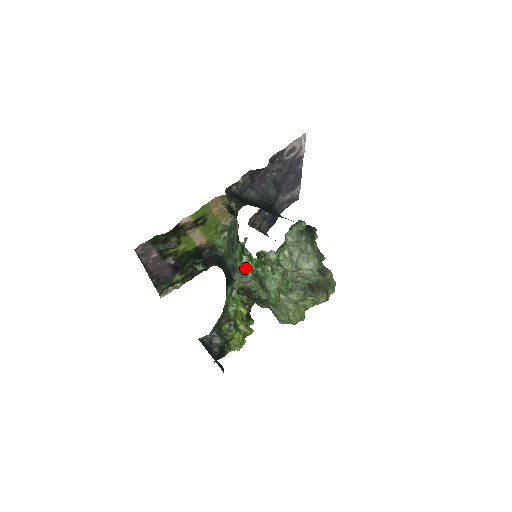
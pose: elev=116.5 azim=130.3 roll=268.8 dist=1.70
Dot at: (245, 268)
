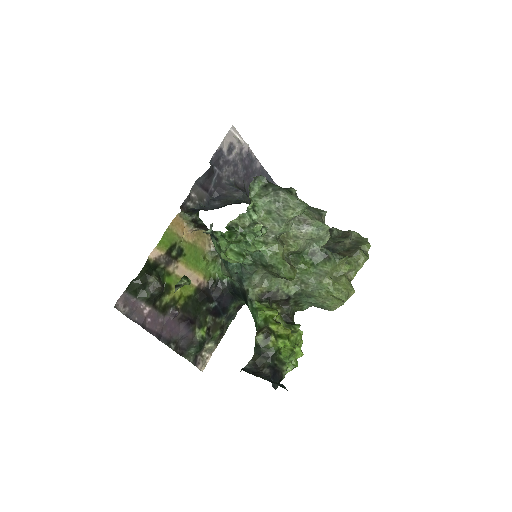
Dot at: (233, 257)
